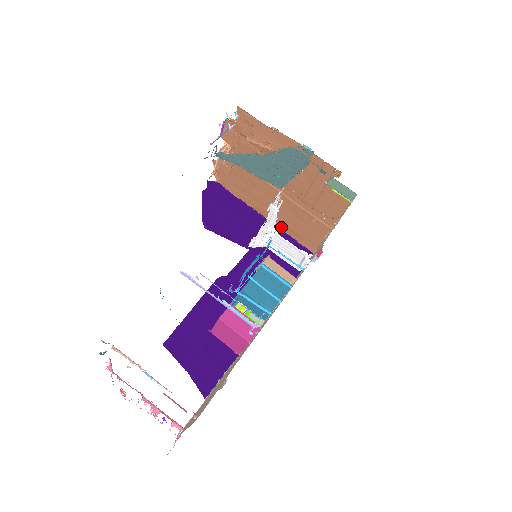
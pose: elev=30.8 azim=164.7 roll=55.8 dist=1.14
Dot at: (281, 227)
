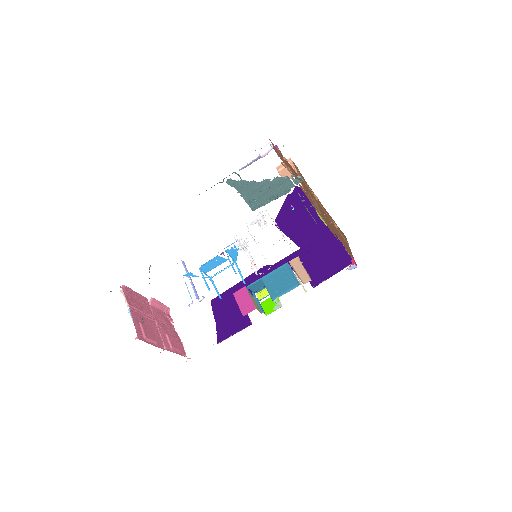
Dot at: (336, 234)
